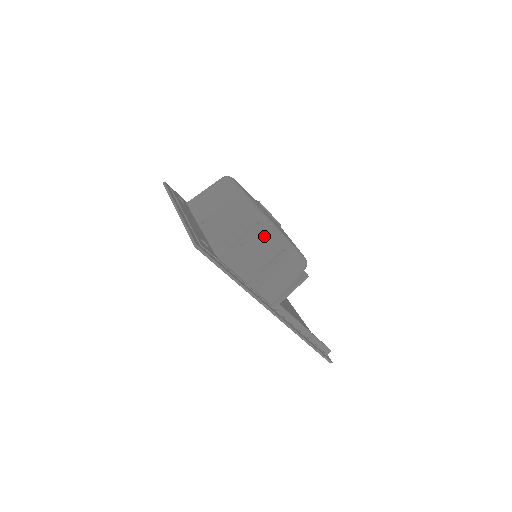
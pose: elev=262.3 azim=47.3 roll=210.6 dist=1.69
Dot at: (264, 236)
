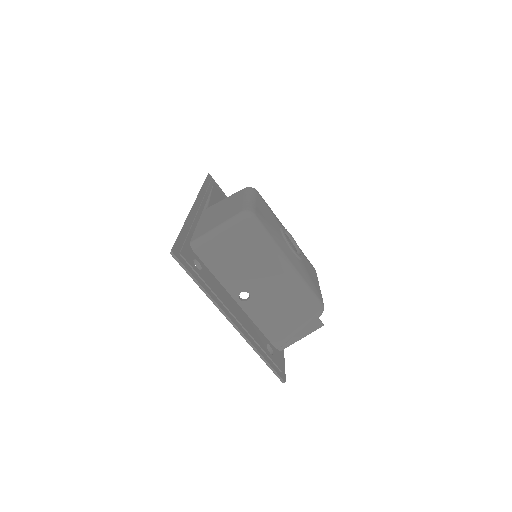
Dot at: occluded
